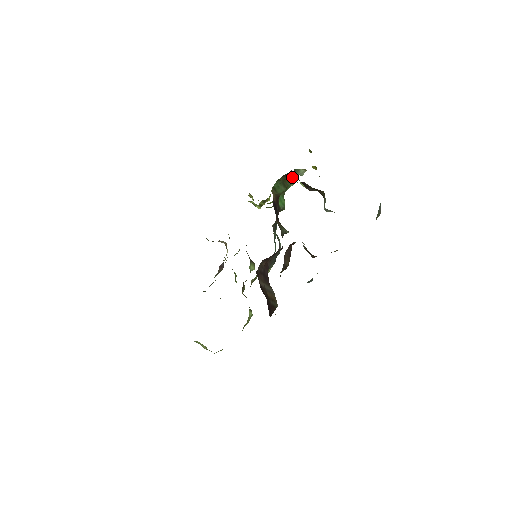
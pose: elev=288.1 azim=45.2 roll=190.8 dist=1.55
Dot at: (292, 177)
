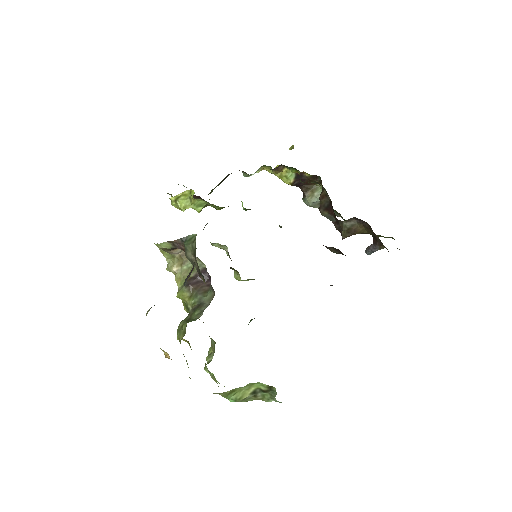
Dot at: occluded
